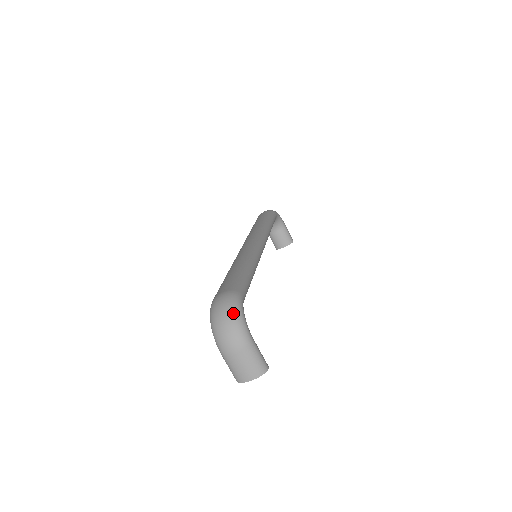
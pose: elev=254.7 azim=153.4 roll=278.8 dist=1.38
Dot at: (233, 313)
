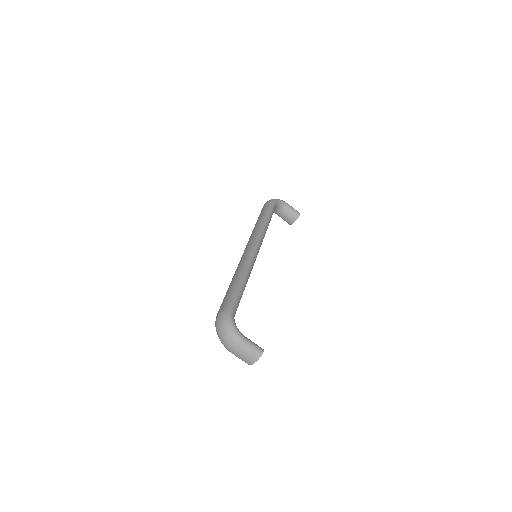
Dot at: (226, 326)
